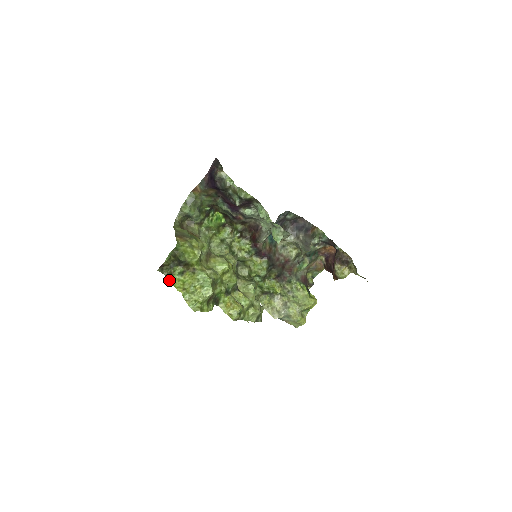
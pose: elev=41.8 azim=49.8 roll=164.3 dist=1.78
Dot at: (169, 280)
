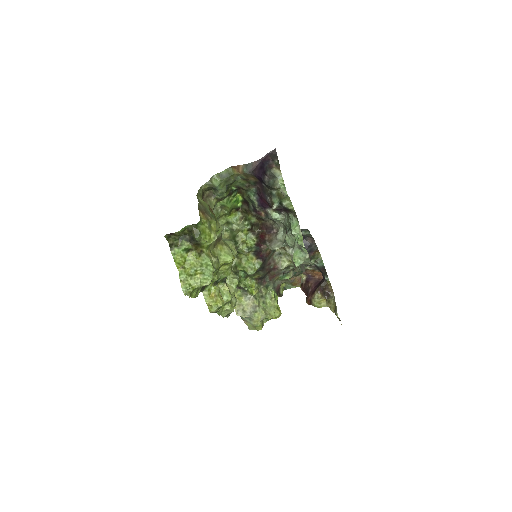
Dot at: (172, 251)
